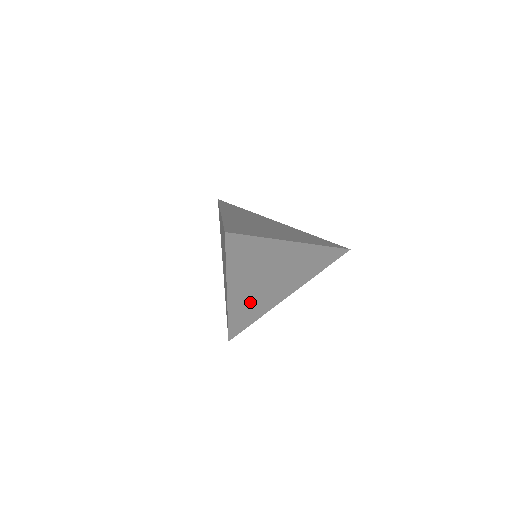
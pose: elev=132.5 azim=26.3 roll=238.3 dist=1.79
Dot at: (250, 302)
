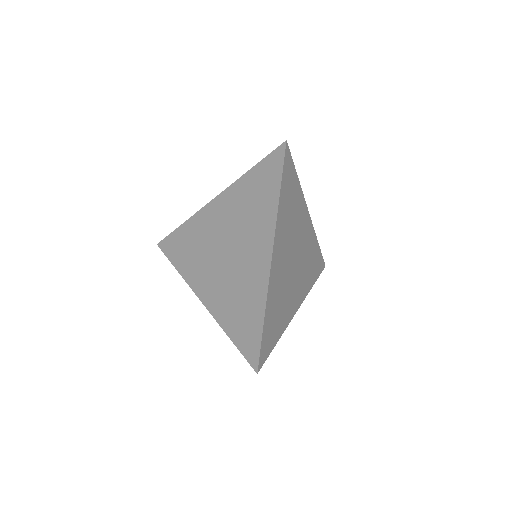
Dot at: (280, 294)
